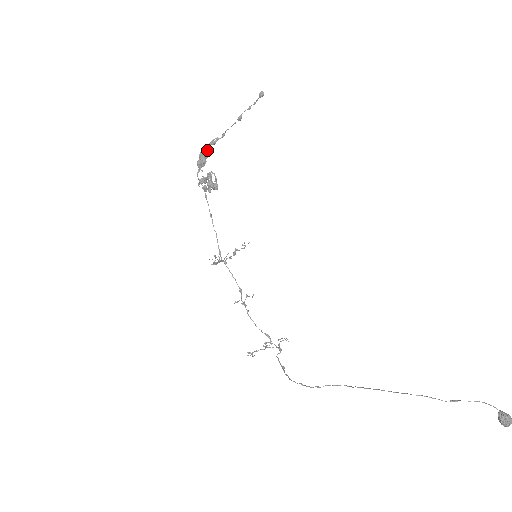
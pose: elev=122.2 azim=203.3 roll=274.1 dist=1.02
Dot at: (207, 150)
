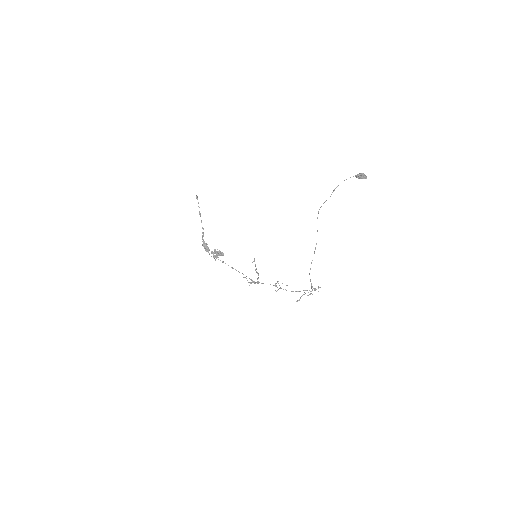
Dot at: (204, 242)
